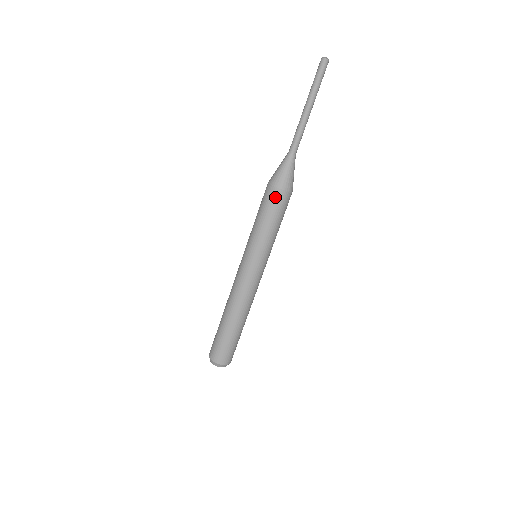
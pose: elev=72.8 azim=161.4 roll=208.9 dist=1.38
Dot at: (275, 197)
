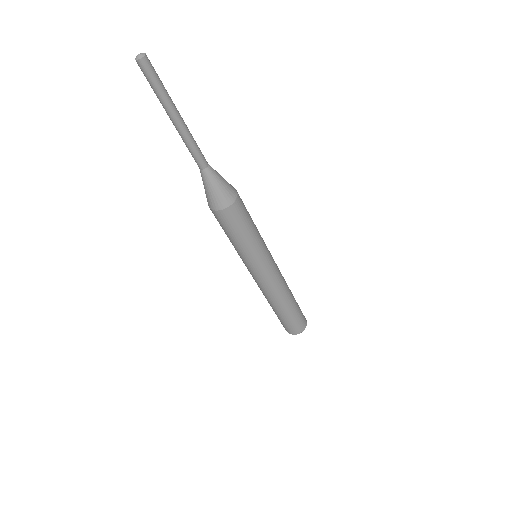
Dot at: (234, 214)
